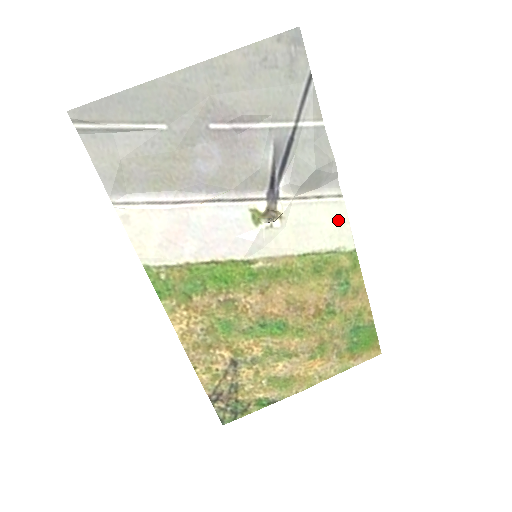
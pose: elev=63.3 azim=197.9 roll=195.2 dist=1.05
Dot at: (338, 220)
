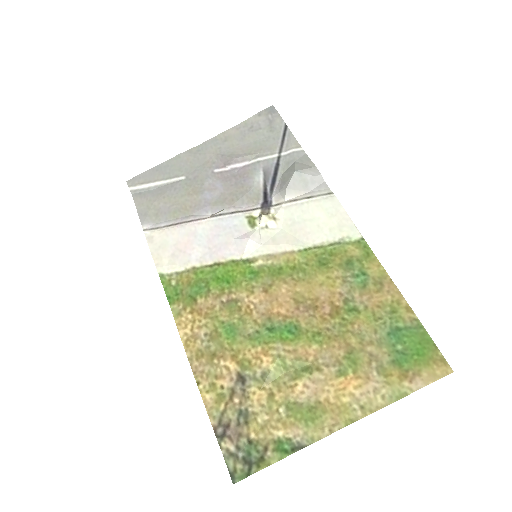
Dot at: (334, 213)
